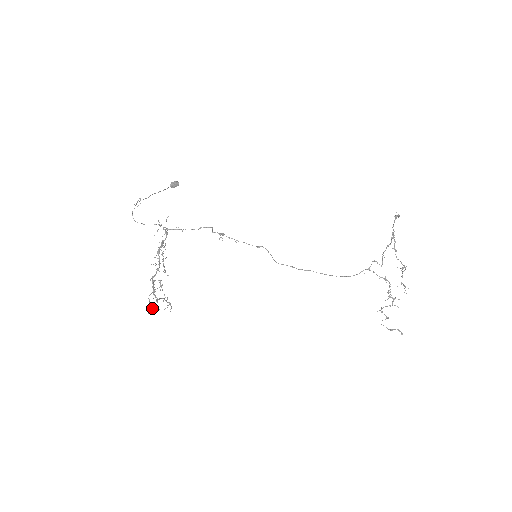
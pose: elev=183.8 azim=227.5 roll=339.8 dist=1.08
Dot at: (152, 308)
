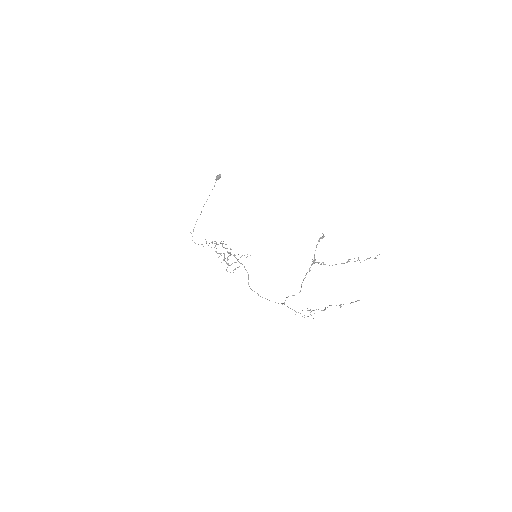
Dot at: occluded
